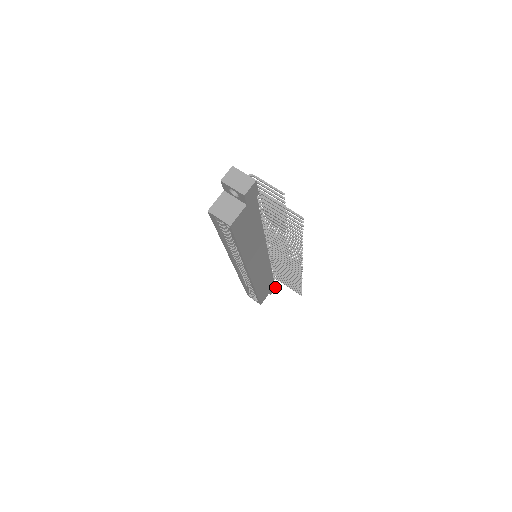
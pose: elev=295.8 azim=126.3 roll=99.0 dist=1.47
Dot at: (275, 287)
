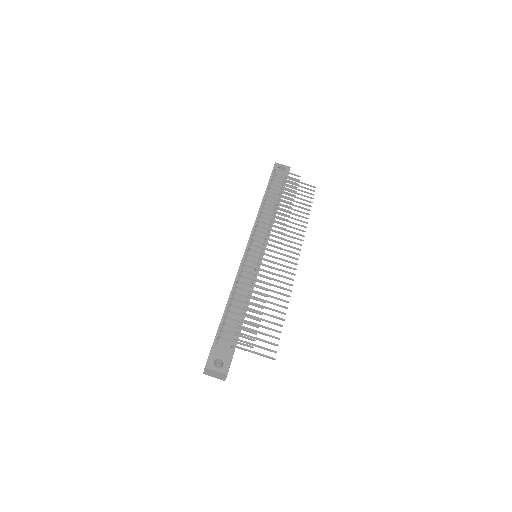
Dot at: (289, 170)
